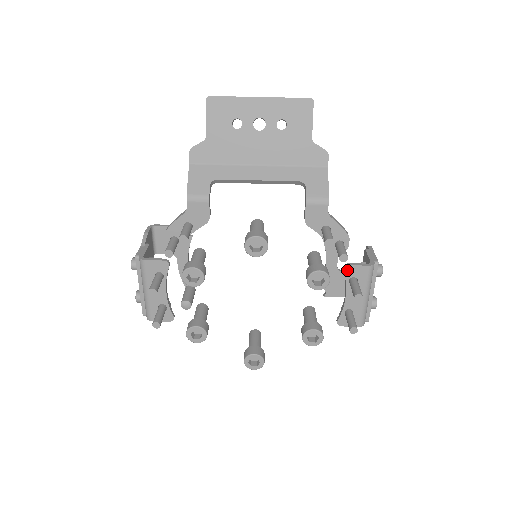
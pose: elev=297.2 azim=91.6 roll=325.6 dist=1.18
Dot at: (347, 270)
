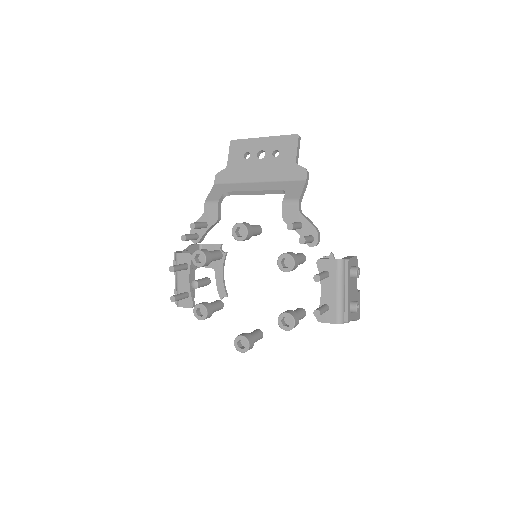
Dot at: (319, 263)
